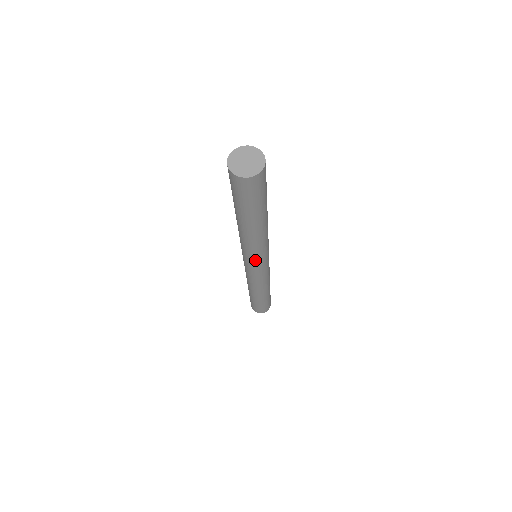
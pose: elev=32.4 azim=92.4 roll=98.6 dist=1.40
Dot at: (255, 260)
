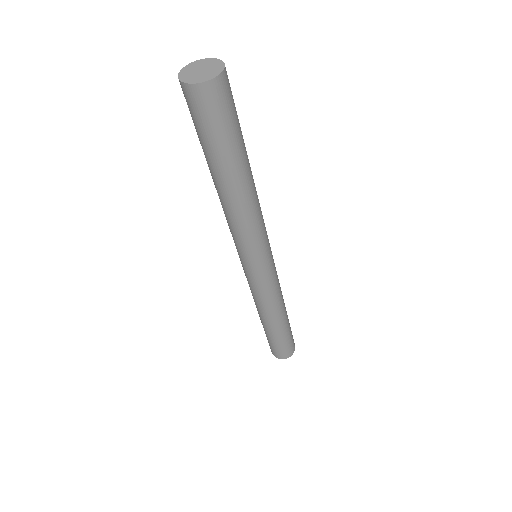
Dot at: (252, 253)
